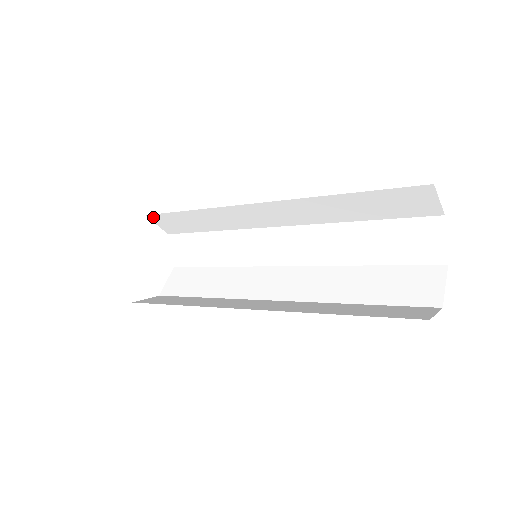
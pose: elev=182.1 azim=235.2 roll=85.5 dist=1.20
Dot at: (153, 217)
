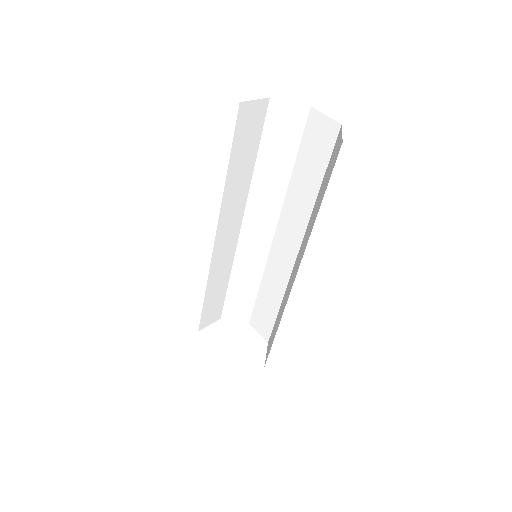
Dot at: (225, 315)
